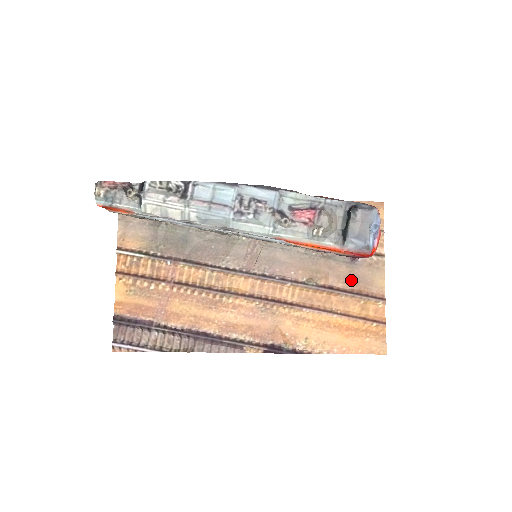
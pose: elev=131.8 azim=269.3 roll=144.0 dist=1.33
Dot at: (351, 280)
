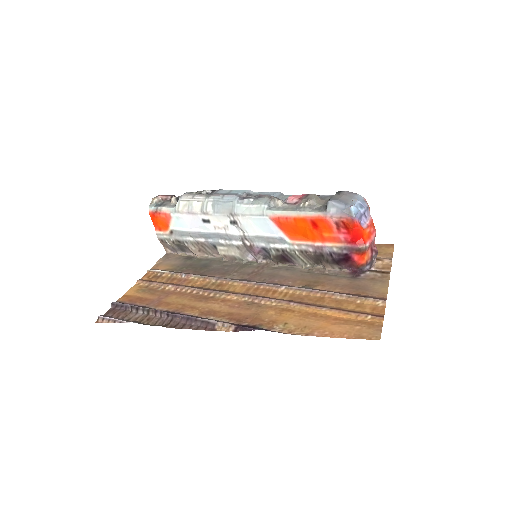
Dot at: (350, 288)
